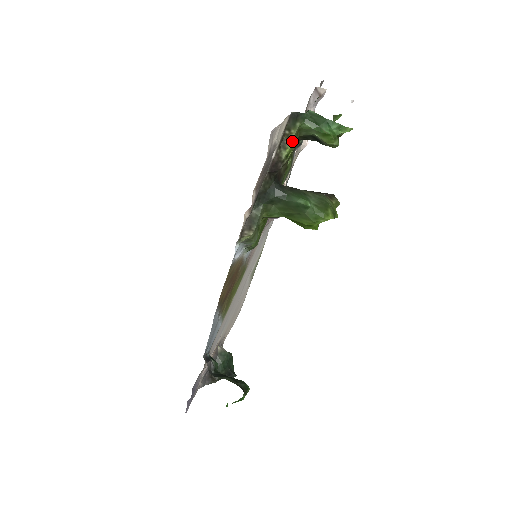
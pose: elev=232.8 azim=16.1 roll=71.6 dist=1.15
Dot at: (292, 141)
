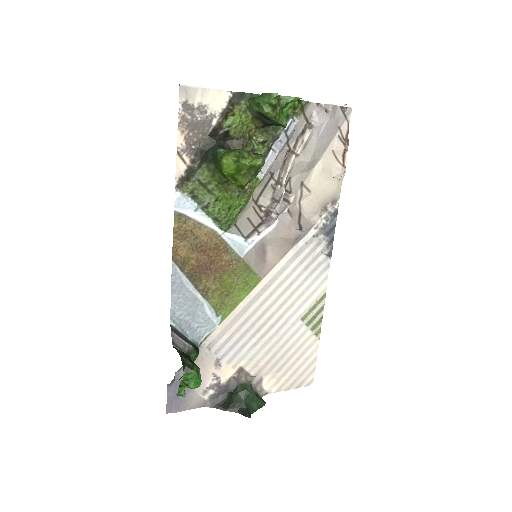
Dot at: (234, 114)
